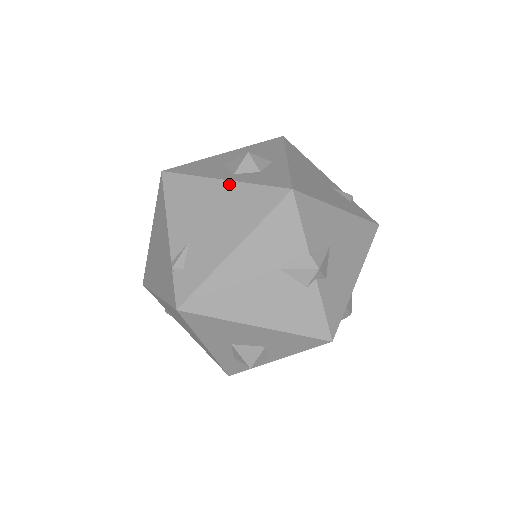
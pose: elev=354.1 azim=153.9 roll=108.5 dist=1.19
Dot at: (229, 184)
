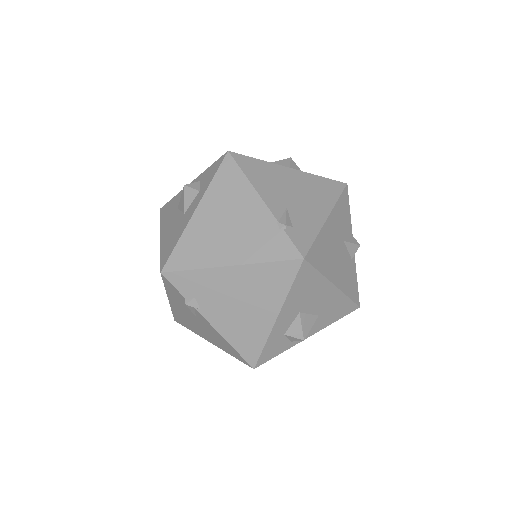
Dot at: (299, 172)
